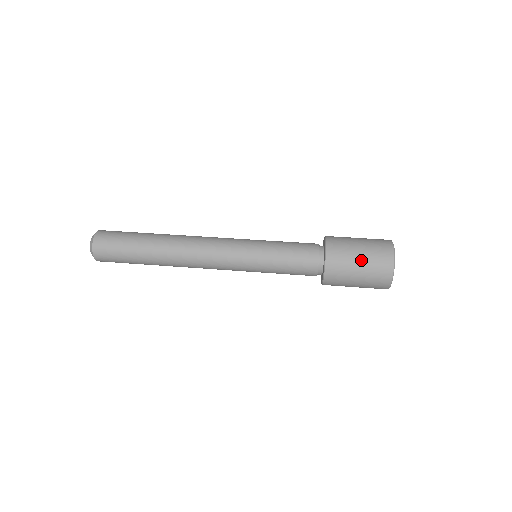
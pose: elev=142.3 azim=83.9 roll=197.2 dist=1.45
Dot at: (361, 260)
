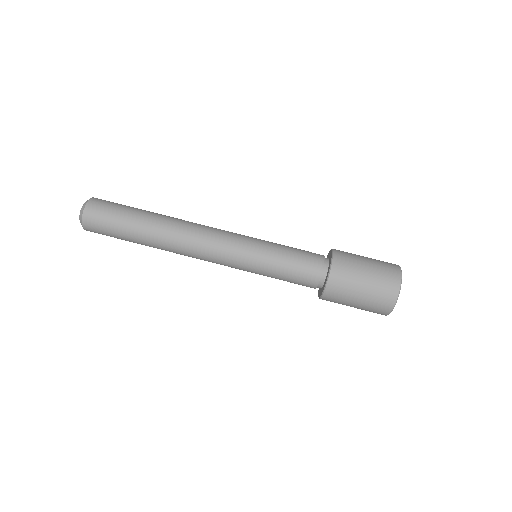
Dot at: (358, 304)
